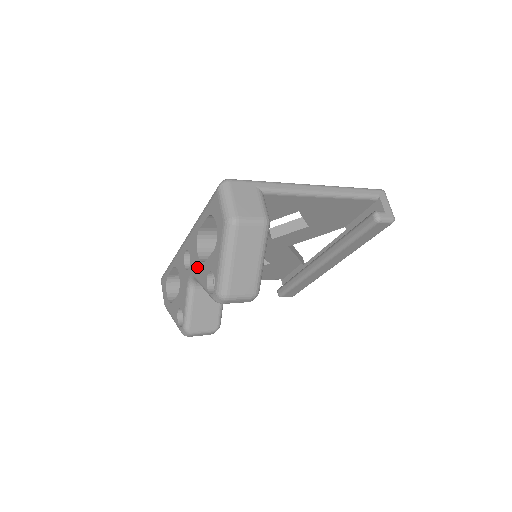
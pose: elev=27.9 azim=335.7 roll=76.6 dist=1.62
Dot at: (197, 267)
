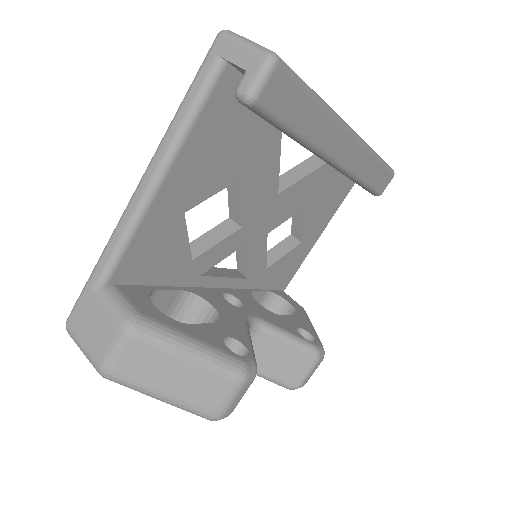
Dot at: occluded
